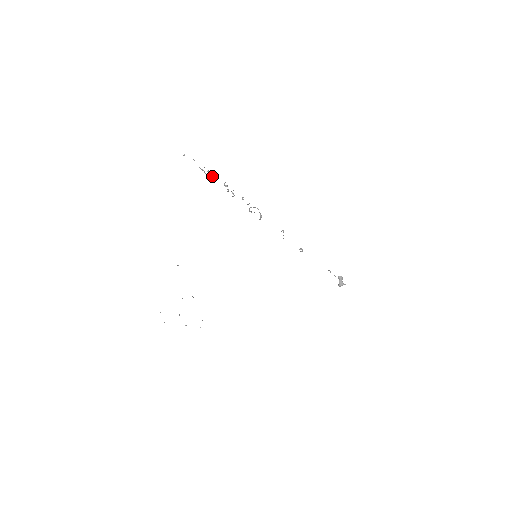
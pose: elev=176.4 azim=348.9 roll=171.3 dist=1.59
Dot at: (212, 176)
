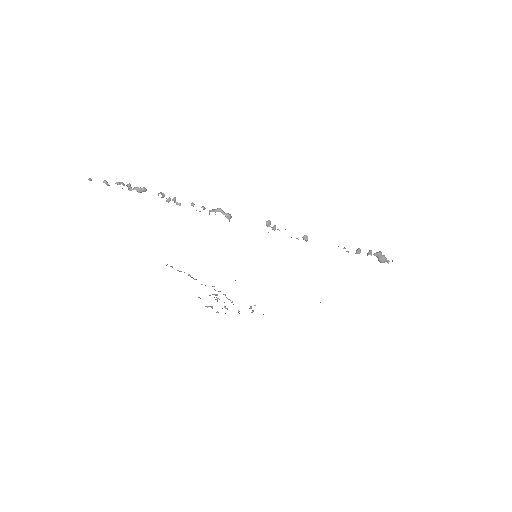
Dot at: occluded
